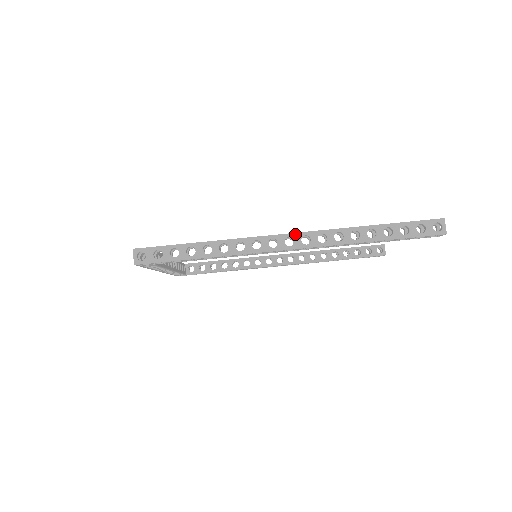
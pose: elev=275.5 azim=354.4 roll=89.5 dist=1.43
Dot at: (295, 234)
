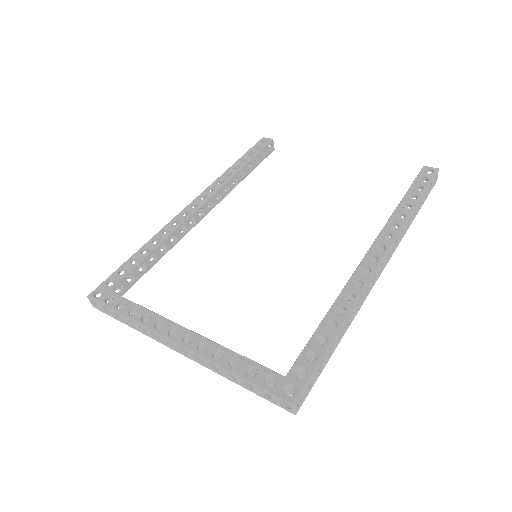
Dot at: (384, 258)
